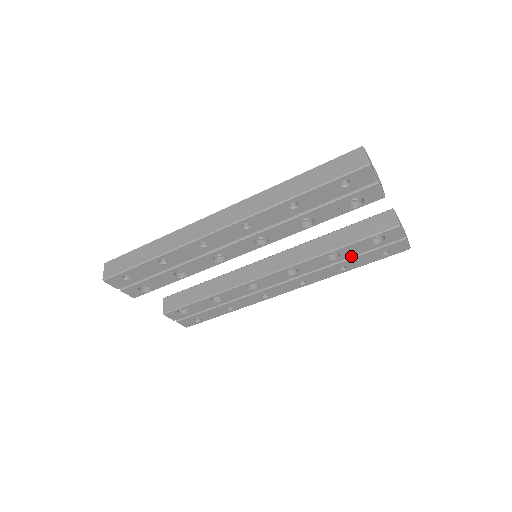
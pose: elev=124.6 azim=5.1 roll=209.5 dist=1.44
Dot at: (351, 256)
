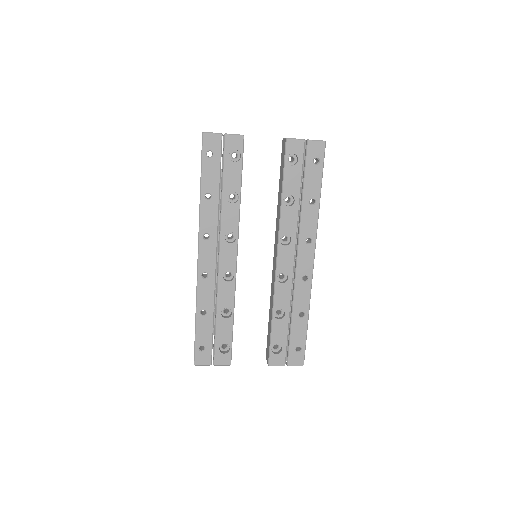
Dot at: (300, 188)
